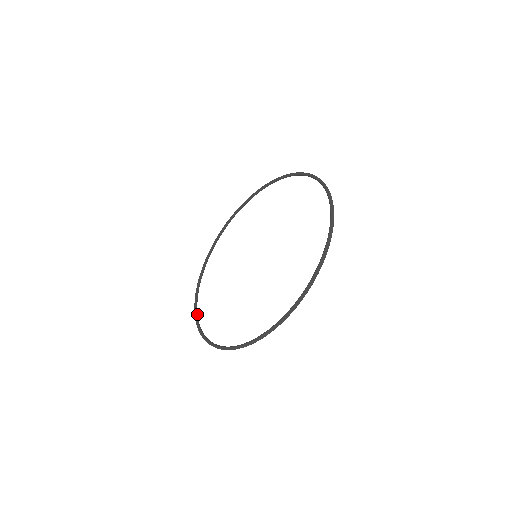
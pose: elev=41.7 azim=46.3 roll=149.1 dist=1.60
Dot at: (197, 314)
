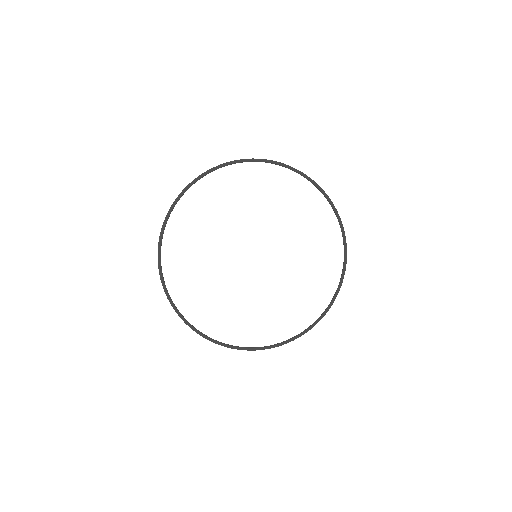
Dot at: (220, 342)
